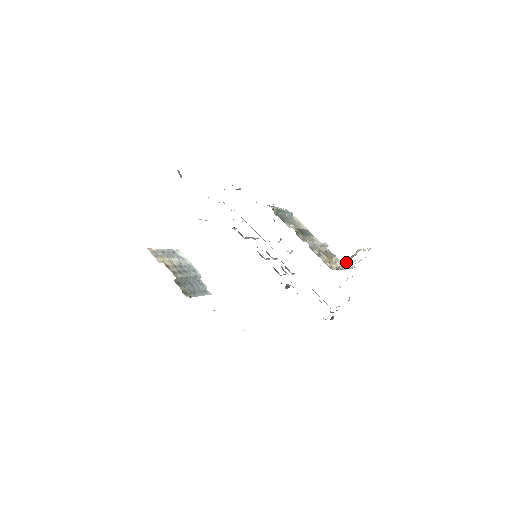
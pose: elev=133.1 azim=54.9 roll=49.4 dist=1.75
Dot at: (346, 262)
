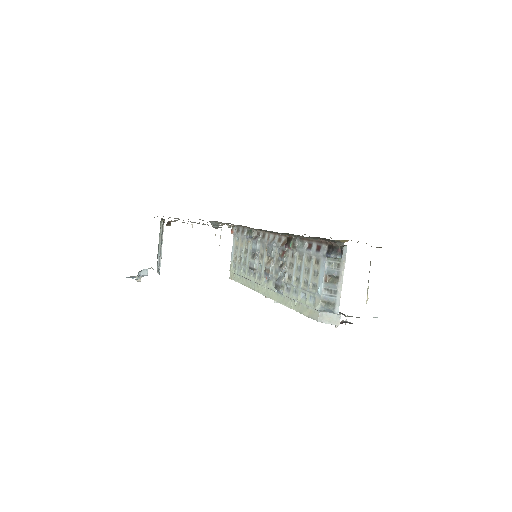
Dot at: occluded
